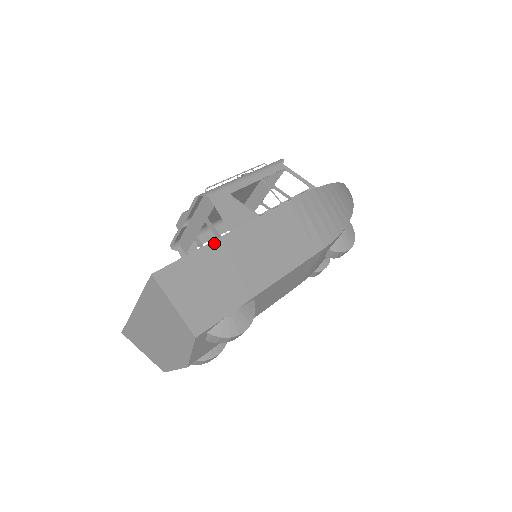
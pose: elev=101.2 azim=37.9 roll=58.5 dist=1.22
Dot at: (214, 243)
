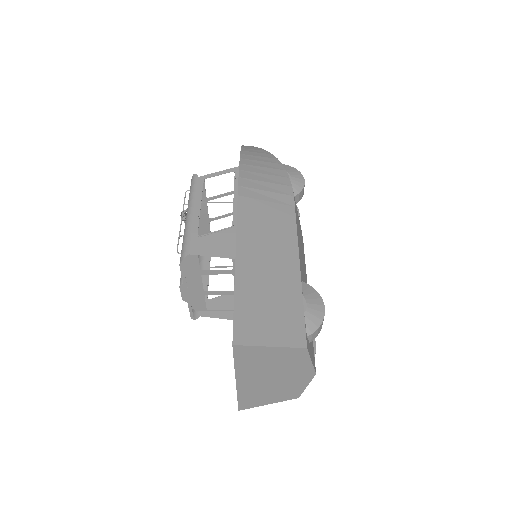
Dot at: (237, 277)
